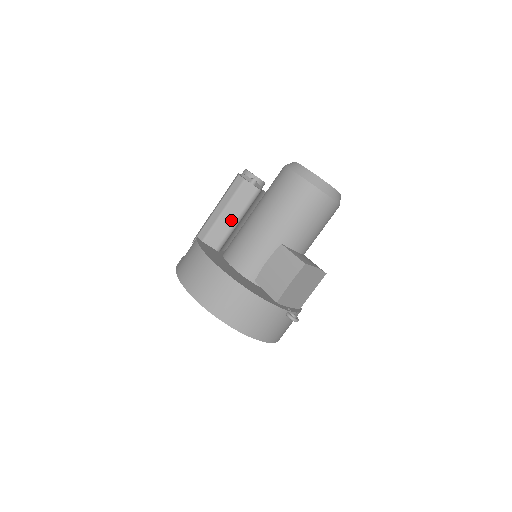
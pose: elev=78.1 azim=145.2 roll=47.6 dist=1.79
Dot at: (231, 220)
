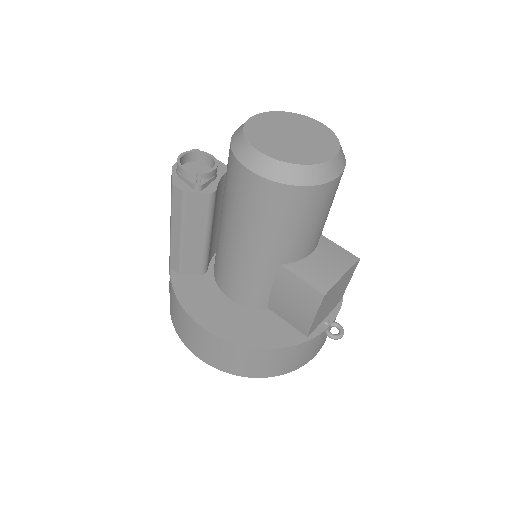
Dot at: (199, 241)
